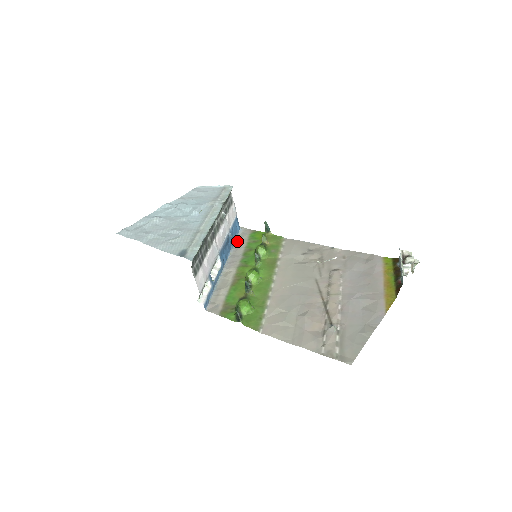
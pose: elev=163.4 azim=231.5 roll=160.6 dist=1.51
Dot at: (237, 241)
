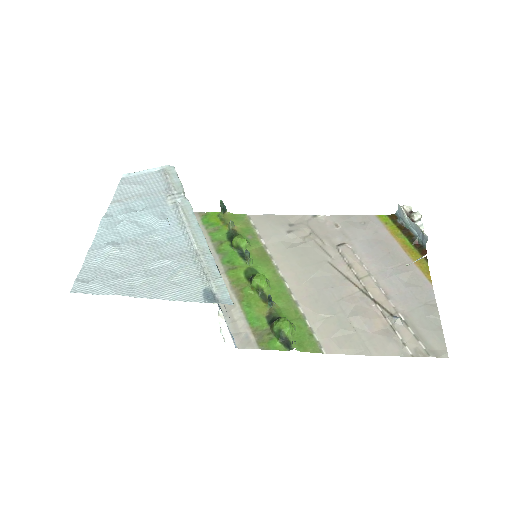
Dot at: occluded
